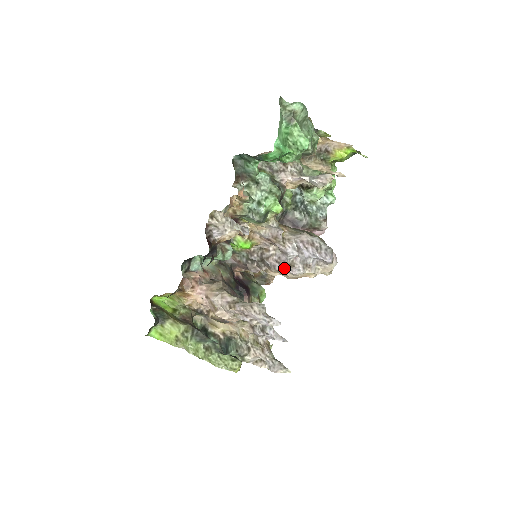
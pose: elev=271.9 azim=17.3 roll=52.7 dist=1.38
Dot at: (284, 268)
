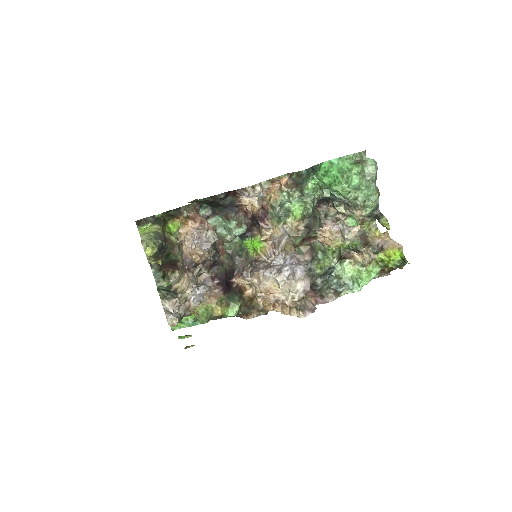
Dot at: (263, 269)
